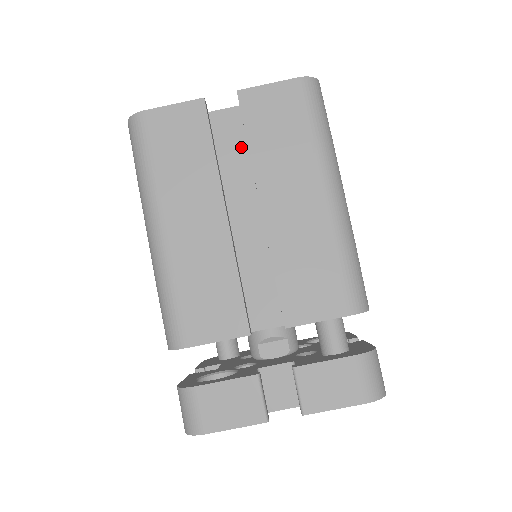
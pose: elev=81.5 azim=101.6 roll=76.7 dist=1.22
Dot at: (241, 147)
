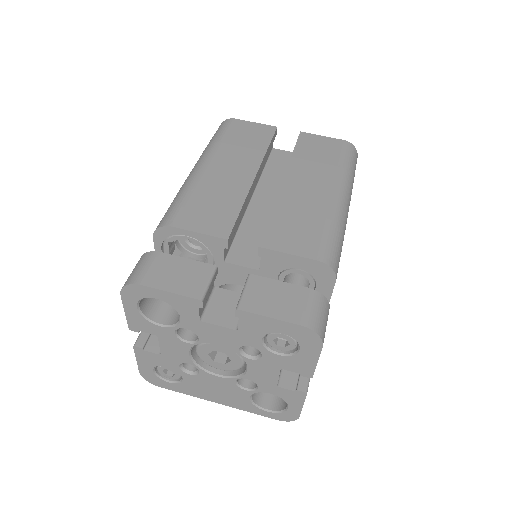
Dot at: occluded
